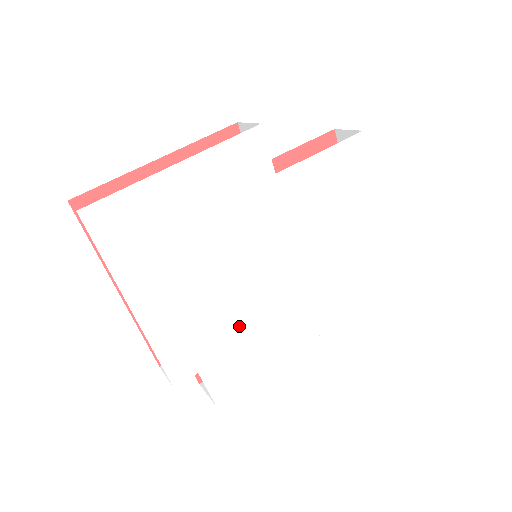
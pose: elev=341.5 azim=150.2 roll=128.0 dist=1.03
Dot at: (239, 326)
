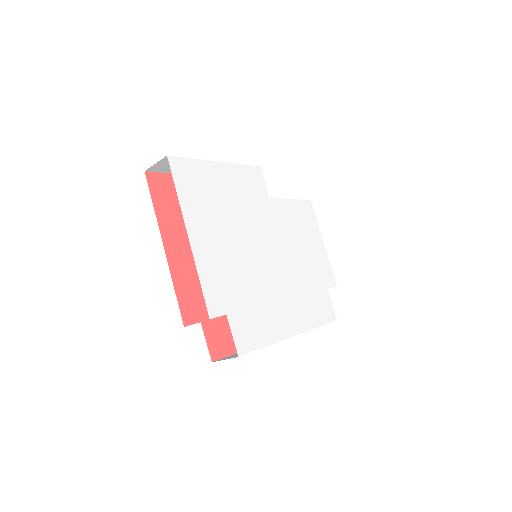
Dot at: (253, 290)
